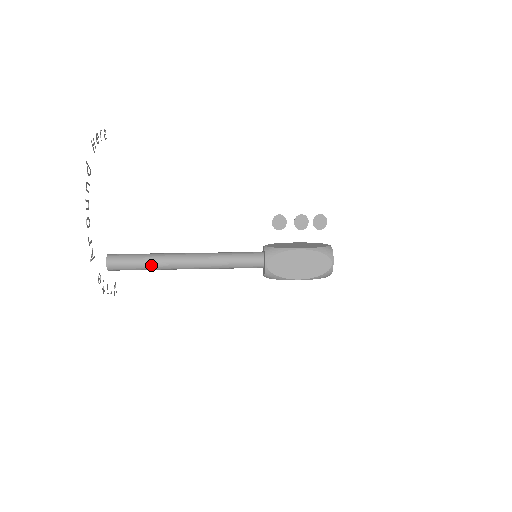
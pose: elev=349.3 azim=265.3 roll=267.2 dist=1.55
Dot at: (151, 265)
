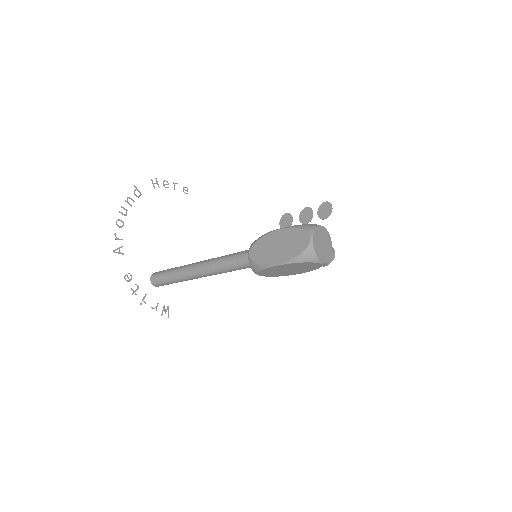
Dot at: (174, 274)
